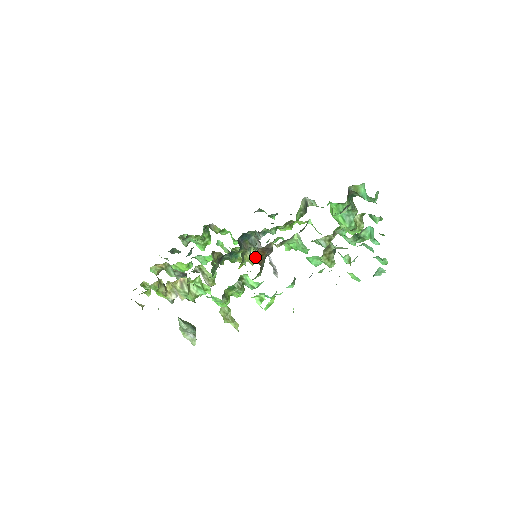
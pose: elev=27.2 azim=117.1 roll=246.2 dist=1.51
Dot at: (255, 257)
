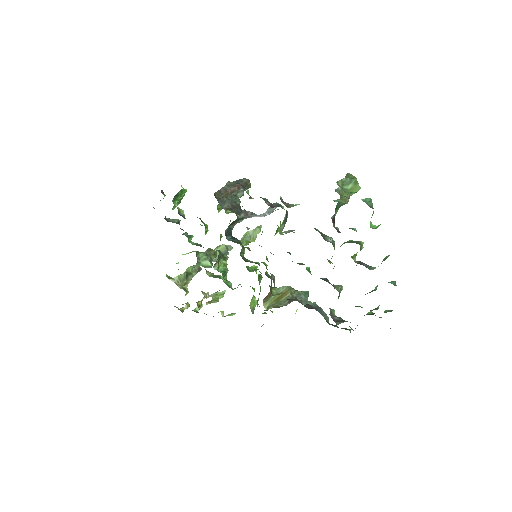
Dot at: (264, 299)
